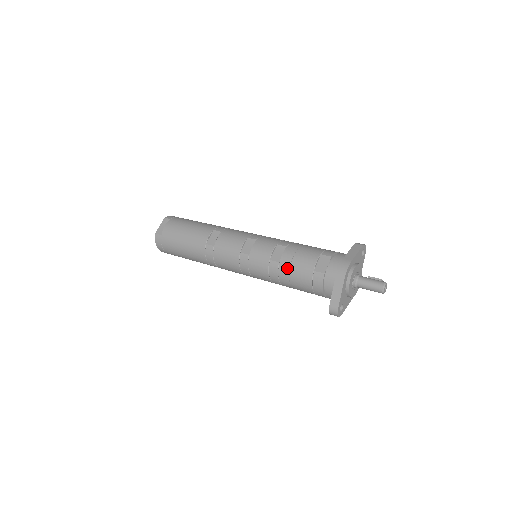
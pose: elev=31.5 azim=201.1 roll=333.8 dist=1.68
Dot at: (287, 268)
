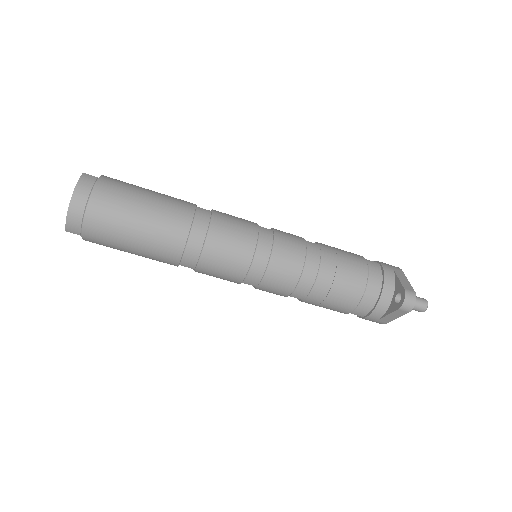
Dot at: (333, 251)
